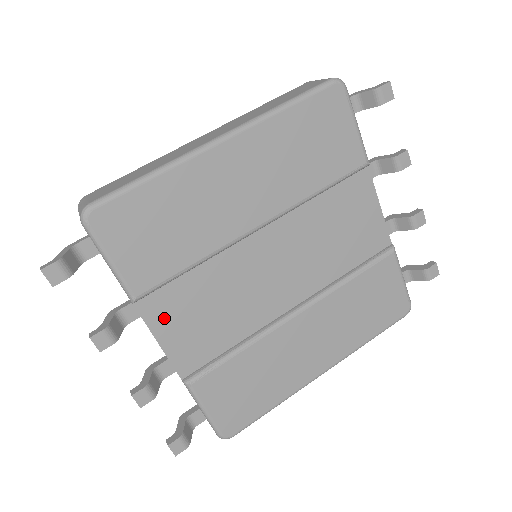
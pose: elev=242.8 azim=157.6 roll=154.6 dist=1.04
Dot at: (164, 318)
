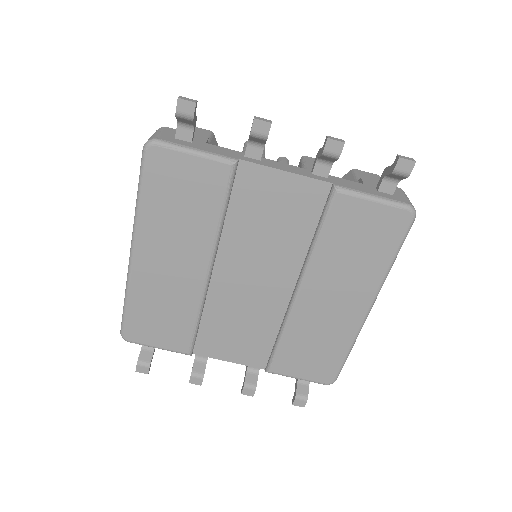
Dot at: (217, 349)
